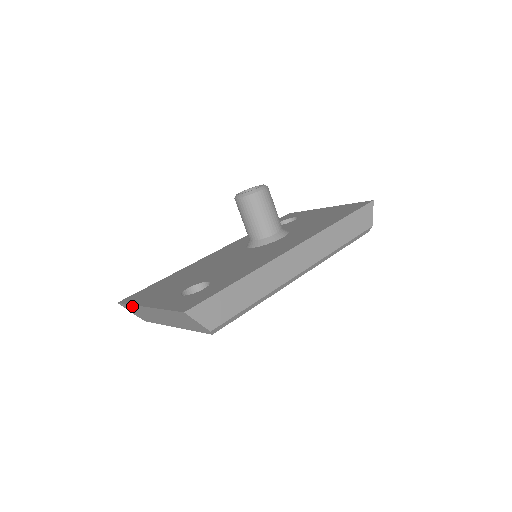
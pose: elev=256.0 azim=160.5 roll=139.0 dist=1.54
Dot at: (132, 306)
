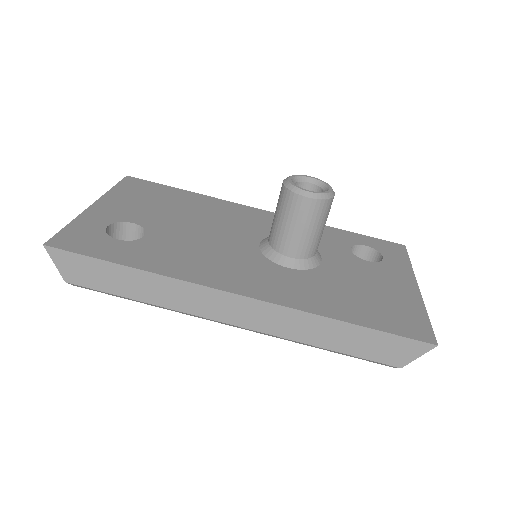
Dot at: occluded
